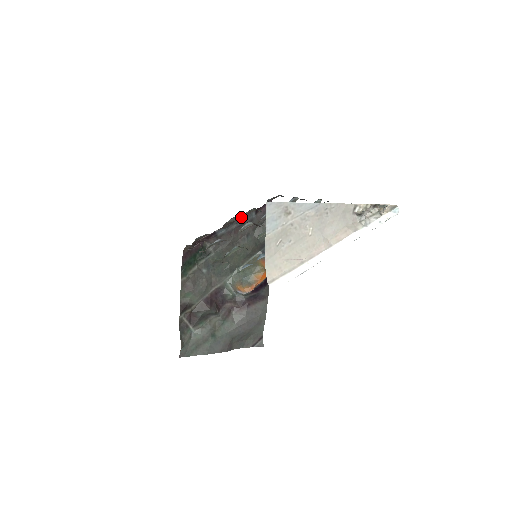
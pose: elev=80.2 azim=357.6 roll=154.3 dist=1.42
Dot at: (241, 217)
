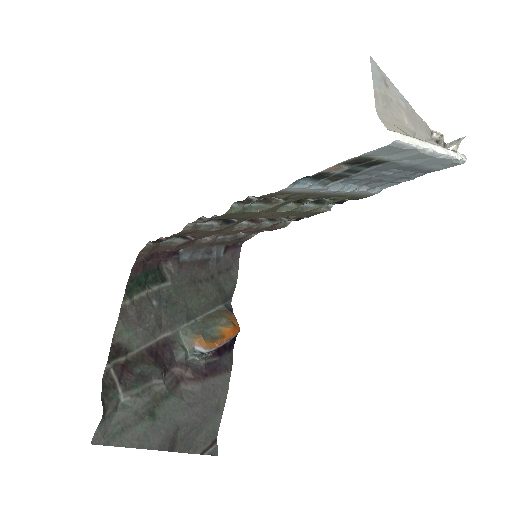
Dot at: (214, 240)
